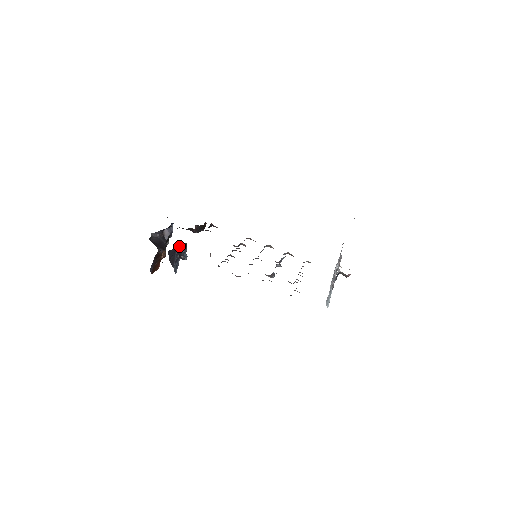
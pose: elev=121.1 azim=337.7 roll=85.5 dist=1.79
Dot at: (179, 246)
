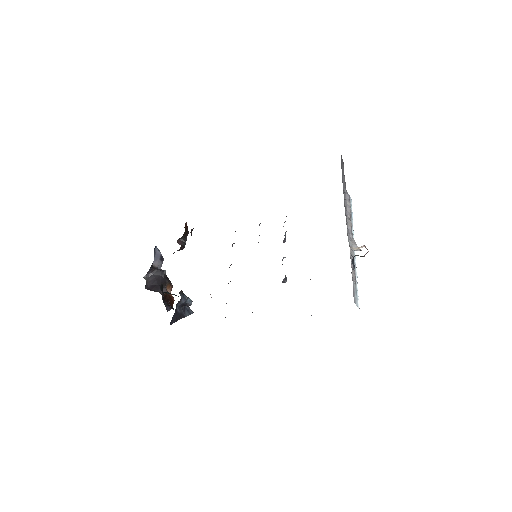
Dot at: (176, 304)
